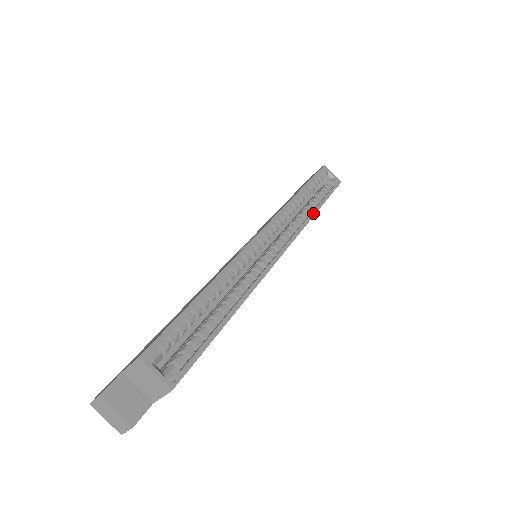
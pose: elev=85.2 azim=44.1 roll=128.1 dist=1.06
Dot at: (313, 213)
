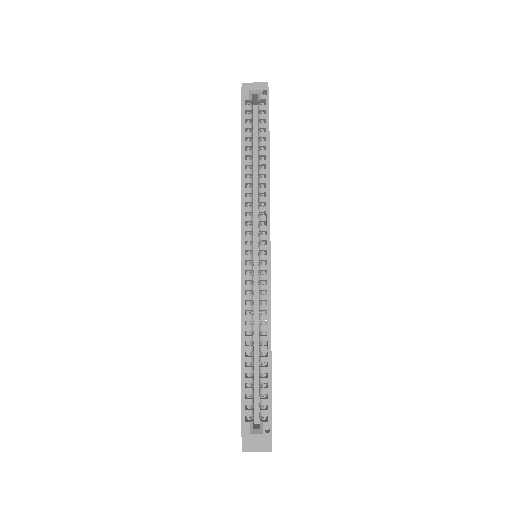
Dot at: (267, 172)
